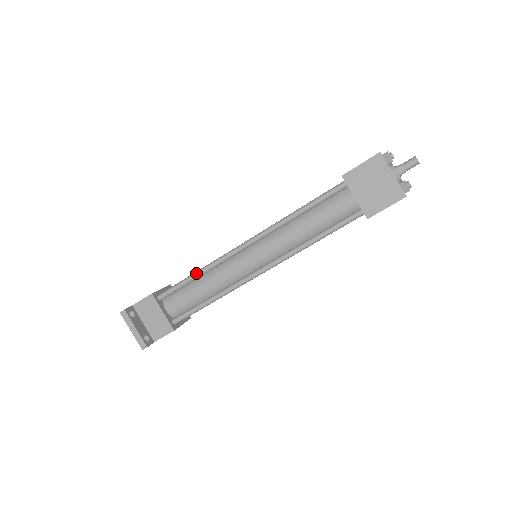
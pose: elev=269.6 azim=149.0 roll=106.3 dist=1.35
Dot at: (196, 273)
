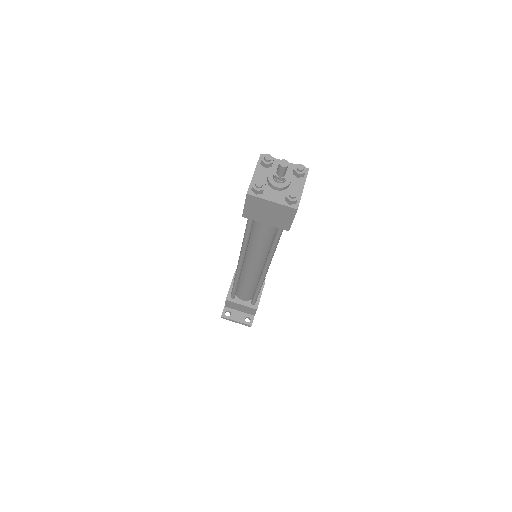
Dot at: (234, 284)
